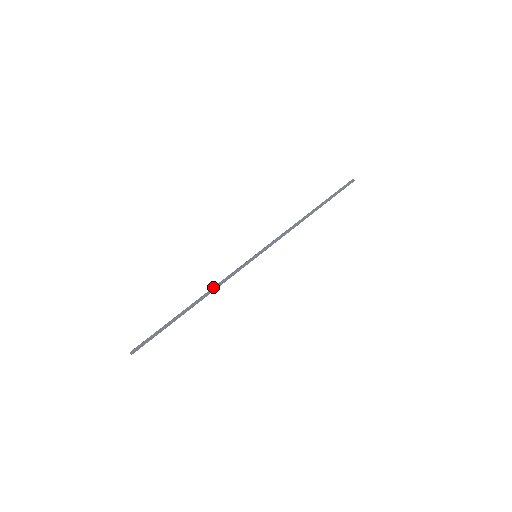
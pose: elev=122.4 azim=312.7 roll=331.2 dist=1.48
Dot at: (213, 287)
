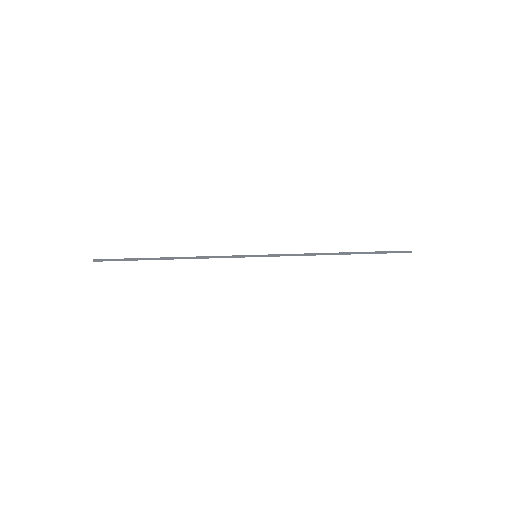
Dot at: (198, 256)
